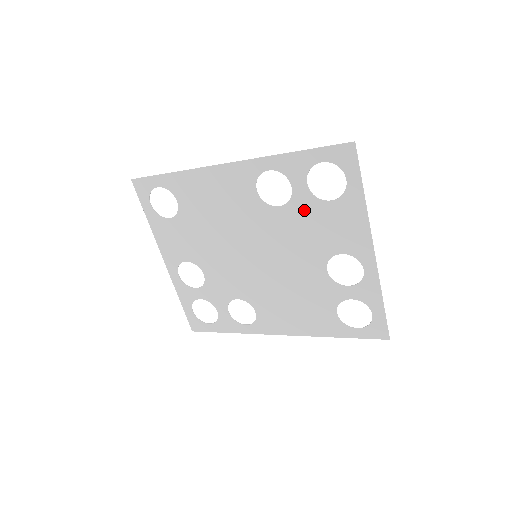
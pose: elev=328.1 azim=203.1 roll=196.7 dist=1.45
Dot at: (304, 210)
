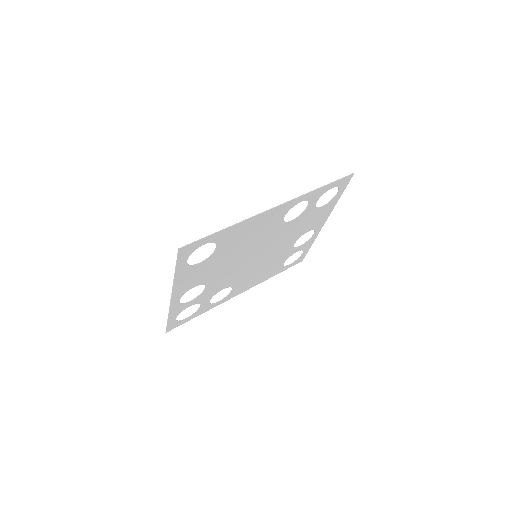
Dot at: (305, 217)
